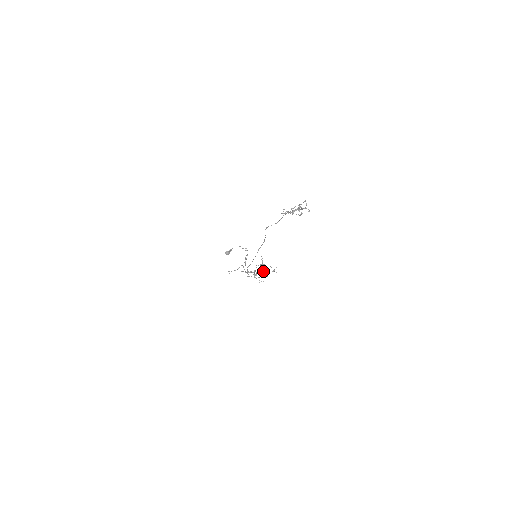
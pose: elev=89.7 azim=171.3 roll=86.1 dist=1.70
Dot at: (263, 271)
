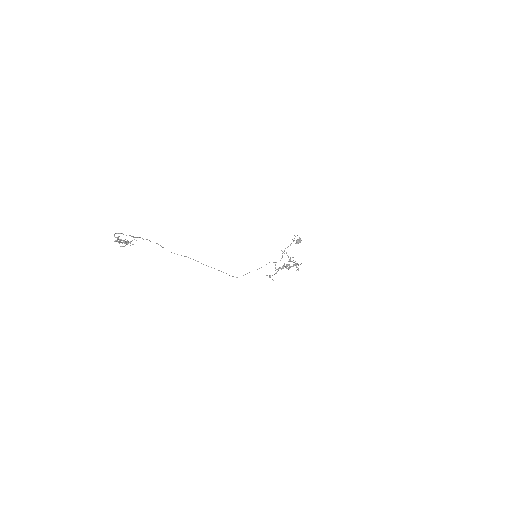
Dot at: (294, 264)
